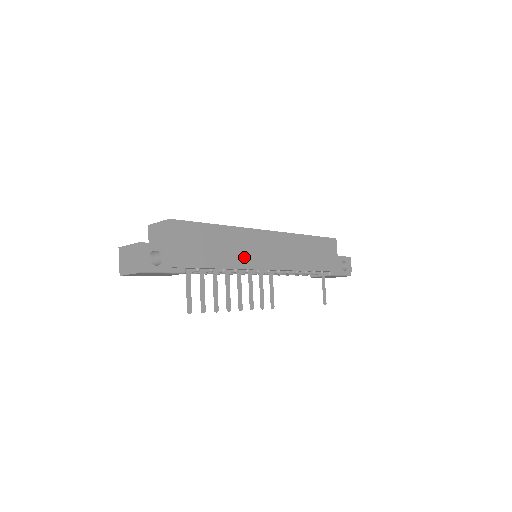
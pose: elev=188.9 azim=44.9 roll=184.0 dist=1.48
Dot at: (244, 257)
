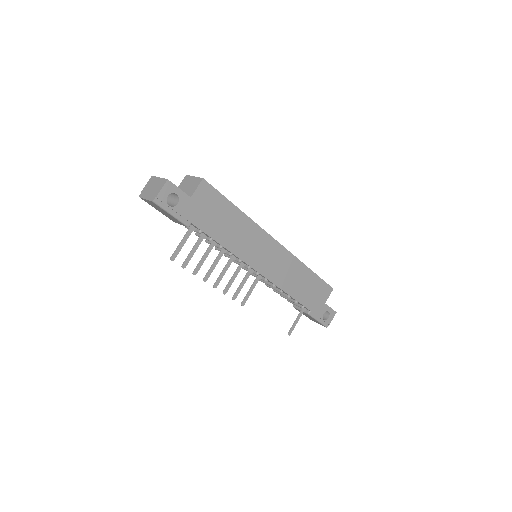
Dot at: (244, 248)
